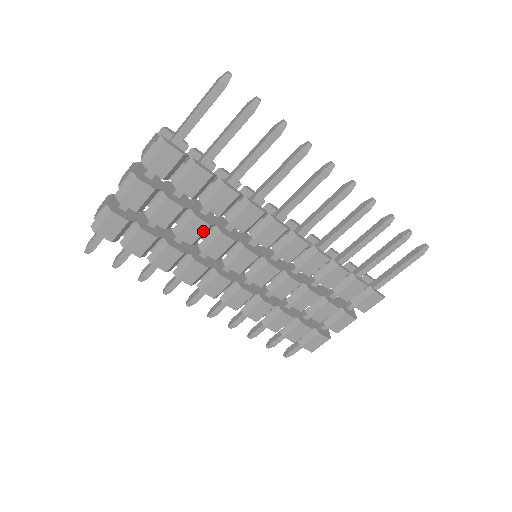
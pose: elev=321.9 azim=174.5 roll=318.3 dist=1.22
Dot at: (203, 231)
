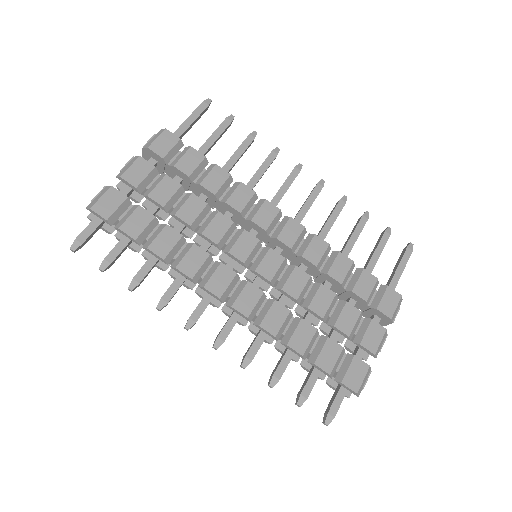
Dot at: (201, 210)
